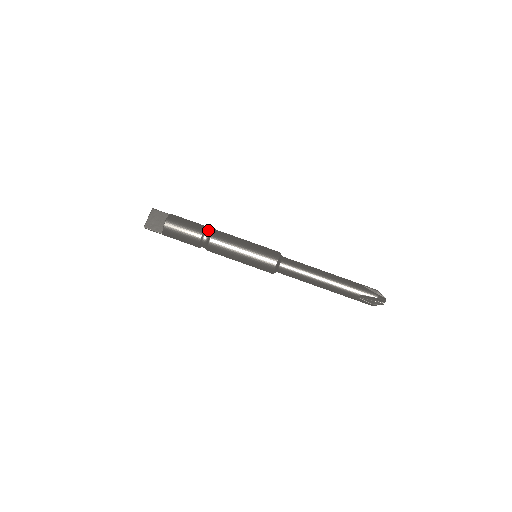
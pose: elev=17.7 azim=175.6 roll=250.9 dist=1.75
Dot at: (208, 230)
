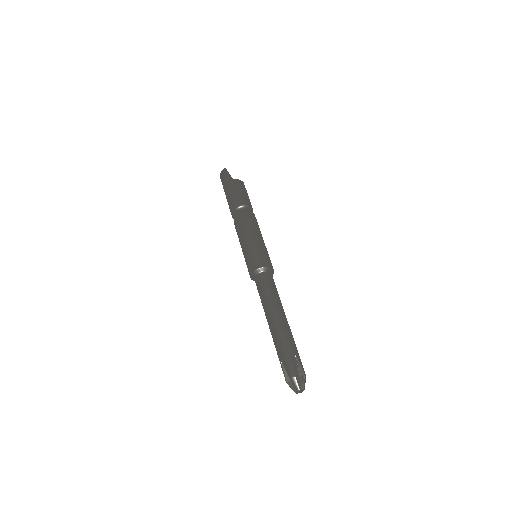
Dot at: occluded
